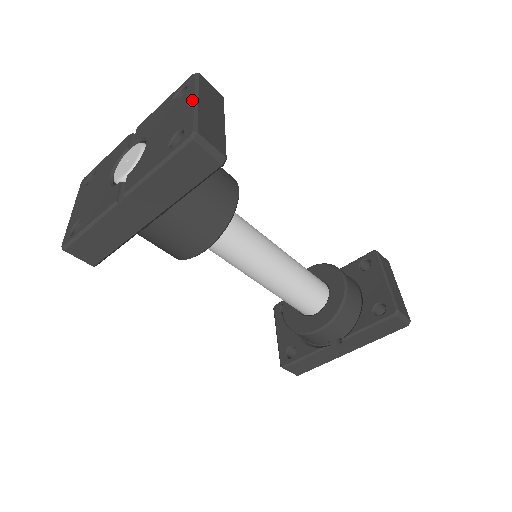
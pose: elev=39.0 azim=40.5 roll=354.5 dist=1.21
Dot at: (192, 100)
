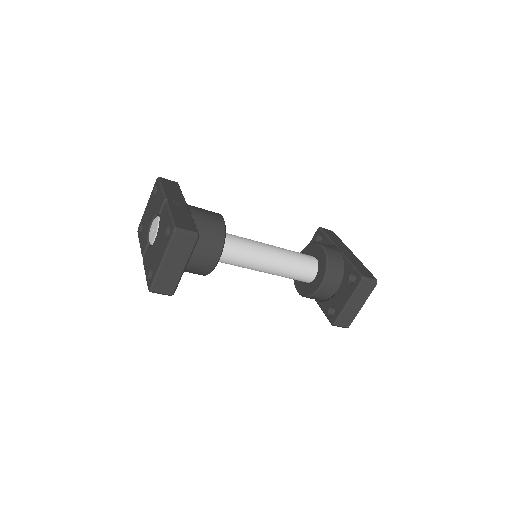
Dot at: (161, 259)
